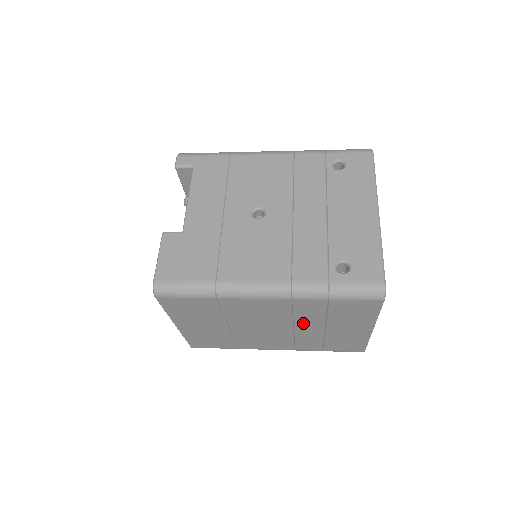
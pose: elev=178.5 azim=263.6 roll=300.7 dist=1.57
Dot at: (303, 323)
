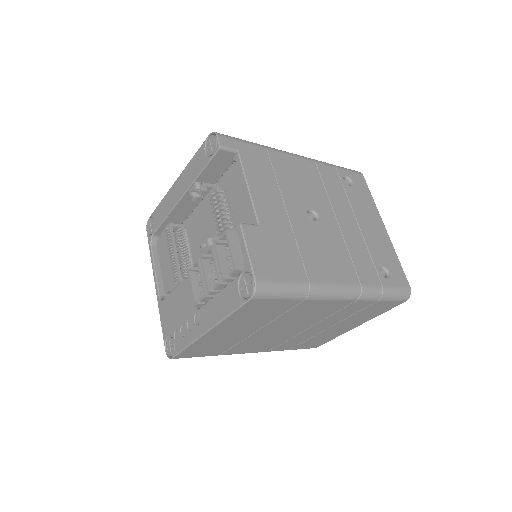
Dot at: (323, 323)
